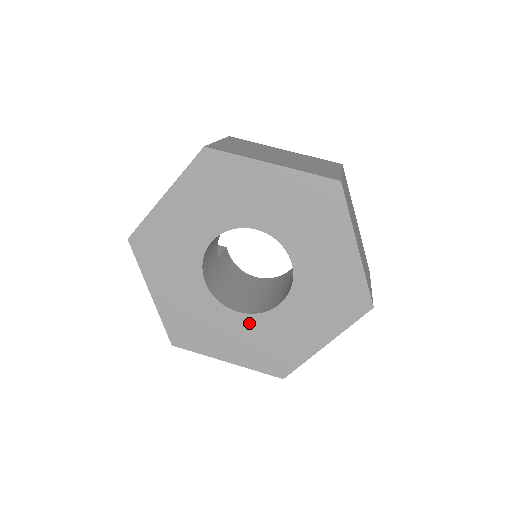
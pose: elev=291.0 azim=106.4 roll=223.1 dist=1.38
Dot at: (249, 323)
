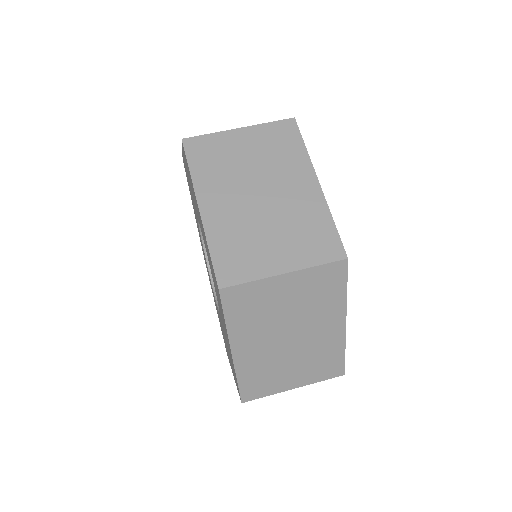
Dot at: occluded
